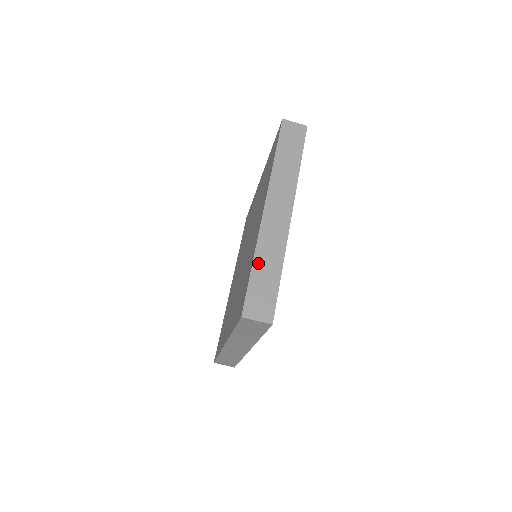
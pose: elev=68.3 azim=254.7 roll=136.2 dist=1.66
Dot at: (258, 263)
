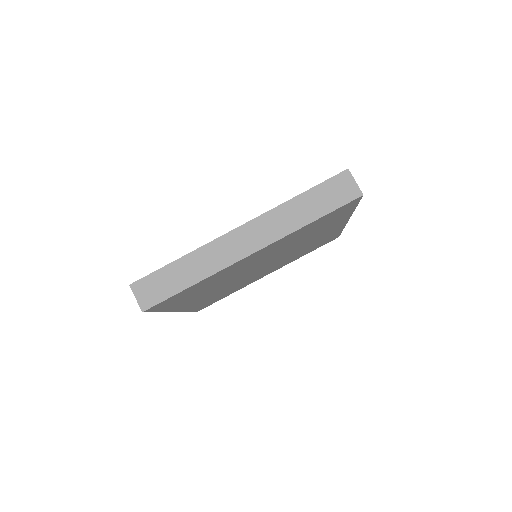
Dot at: (183, 262)
